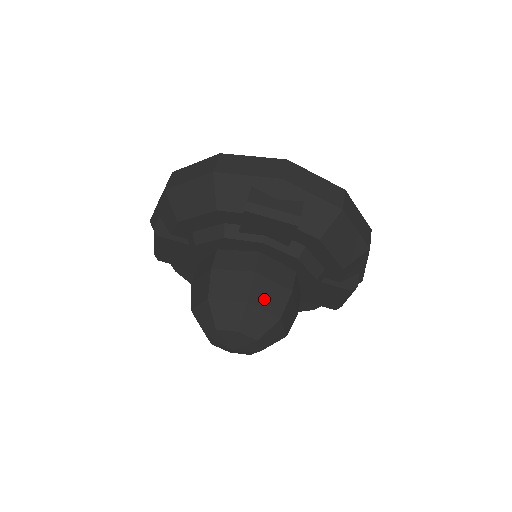
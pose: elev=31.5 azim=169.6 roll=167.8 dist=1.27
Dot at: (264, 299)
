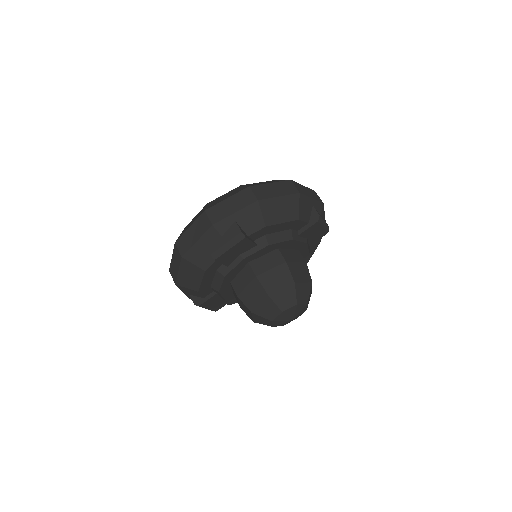
Dot at: (275, 284)
